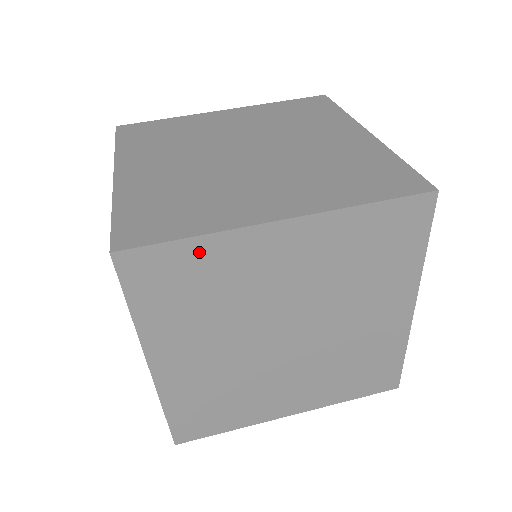
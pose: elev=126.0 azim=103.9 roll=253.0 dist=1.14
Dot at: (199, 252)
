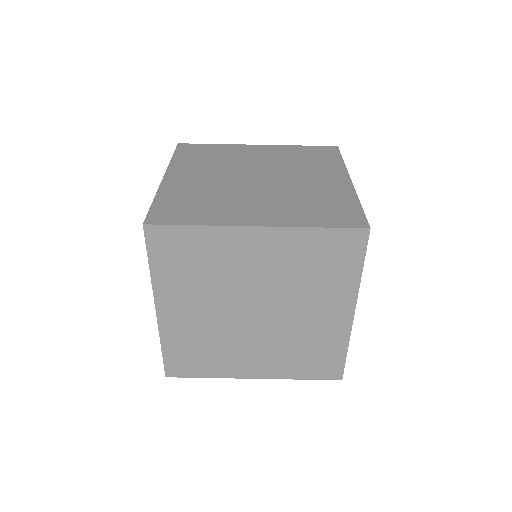
Dot at: (199, 236)
